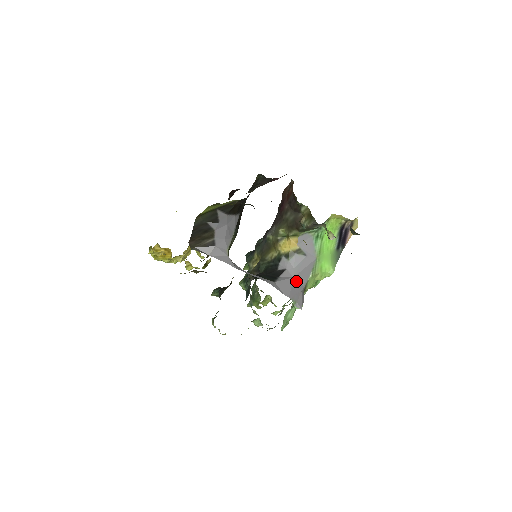
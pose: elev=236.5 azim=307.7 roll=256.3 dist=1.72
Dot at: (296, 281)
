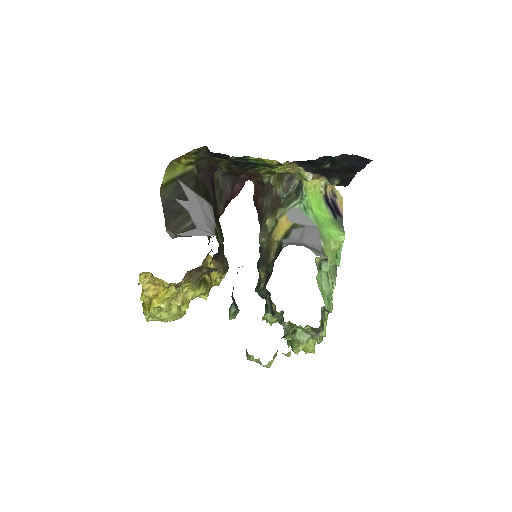
Dot at: (307, 245)
